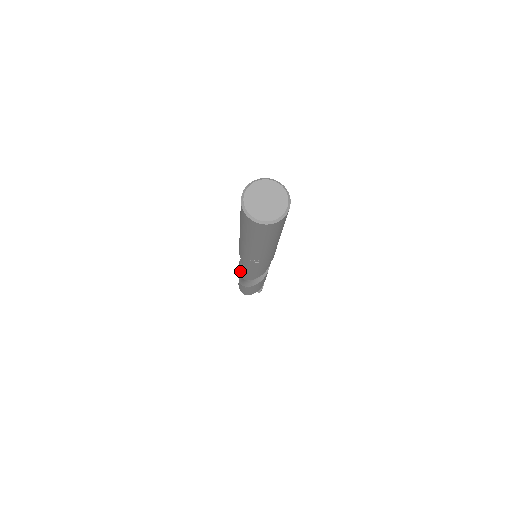
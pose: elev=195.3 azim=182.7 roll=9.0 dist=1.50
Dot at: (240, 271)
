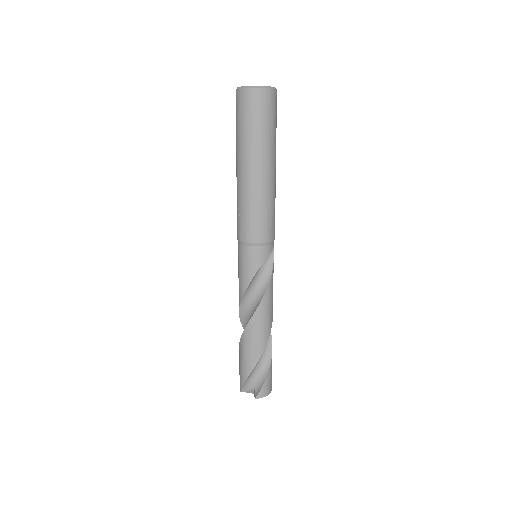
Dot at: occluded
